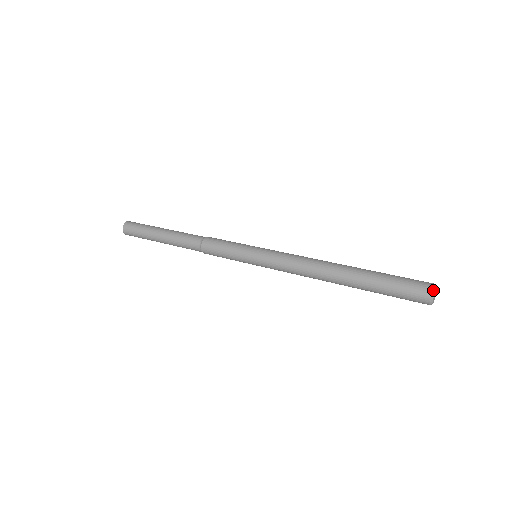
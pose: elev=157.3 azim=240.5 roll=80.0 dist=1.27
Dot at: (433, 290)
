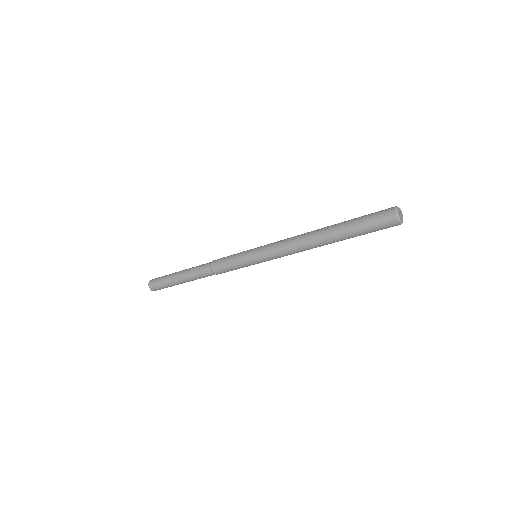
Dot at: (396, 207)
